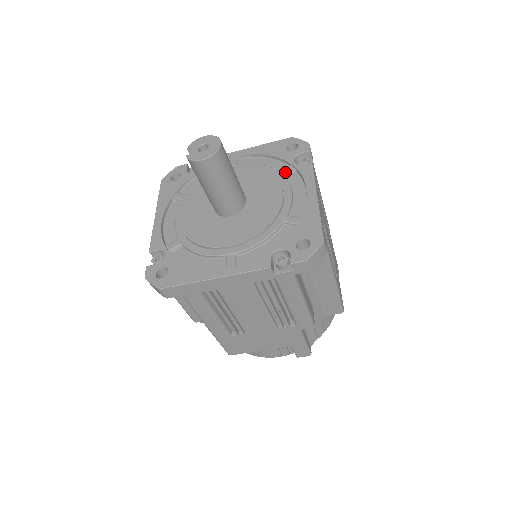
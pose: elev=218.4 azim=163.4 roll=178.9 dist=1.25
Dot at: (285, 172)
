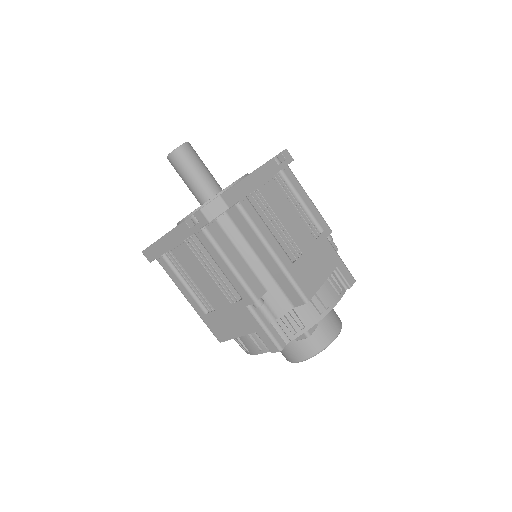
Dot at: occluded
